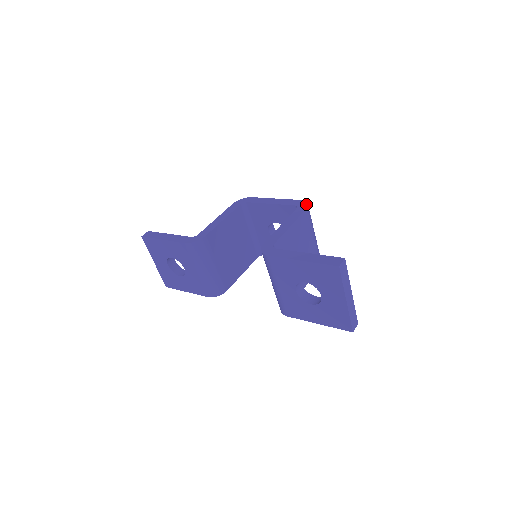
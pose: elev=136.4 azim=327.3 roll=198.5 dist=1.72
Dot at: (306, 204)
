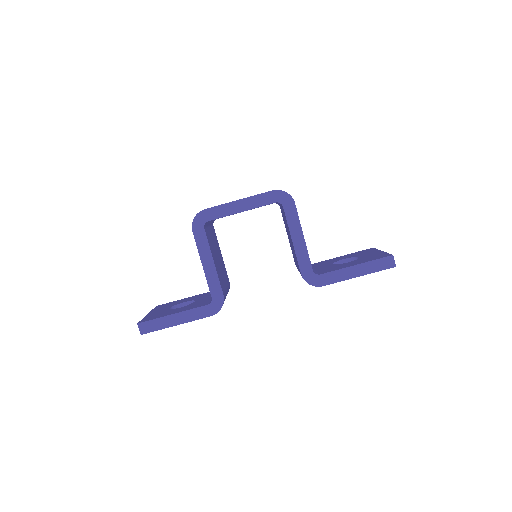
Dot at: (288, 196)
